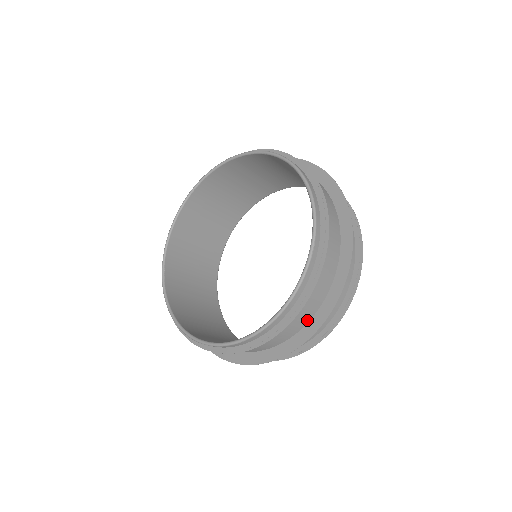
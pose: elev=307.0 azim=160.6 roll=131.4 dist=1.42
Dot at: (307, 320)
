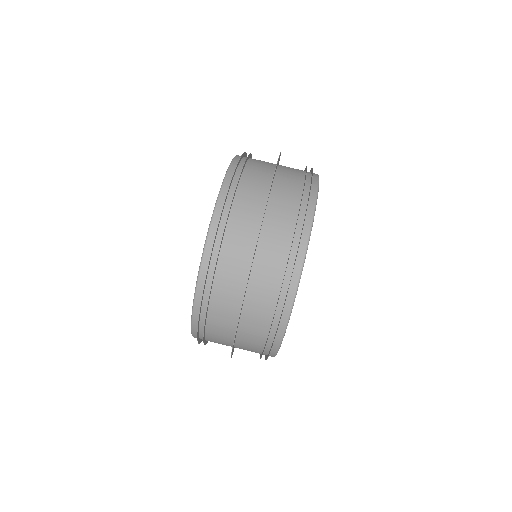
Dot at: occluded
